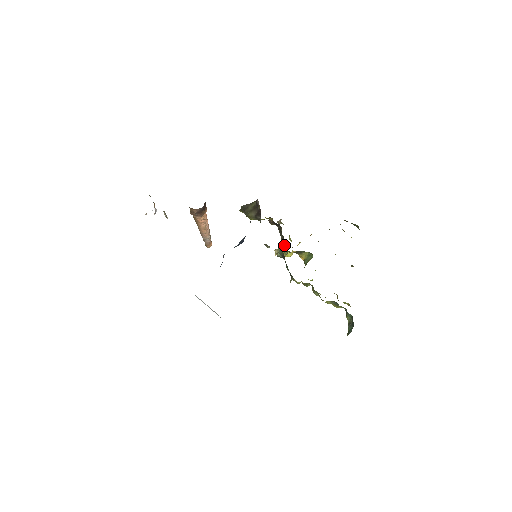
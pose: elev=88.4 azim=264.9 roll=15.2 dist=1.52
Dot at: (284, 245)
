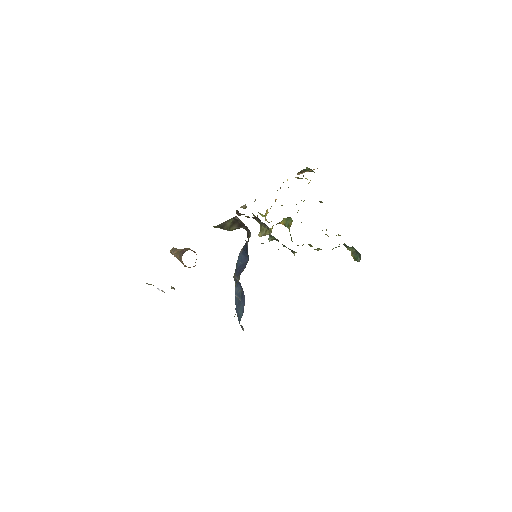
Dot at: (266, 227)
